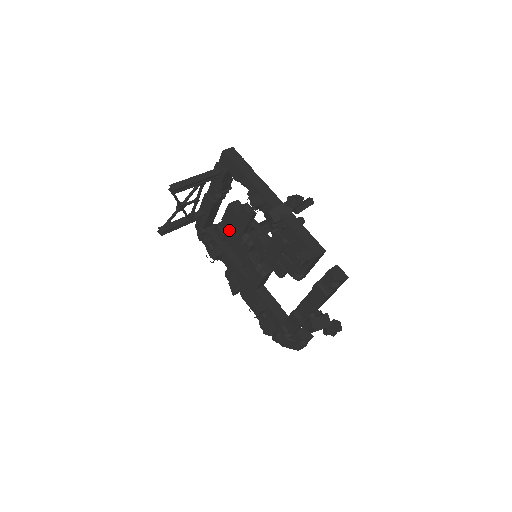
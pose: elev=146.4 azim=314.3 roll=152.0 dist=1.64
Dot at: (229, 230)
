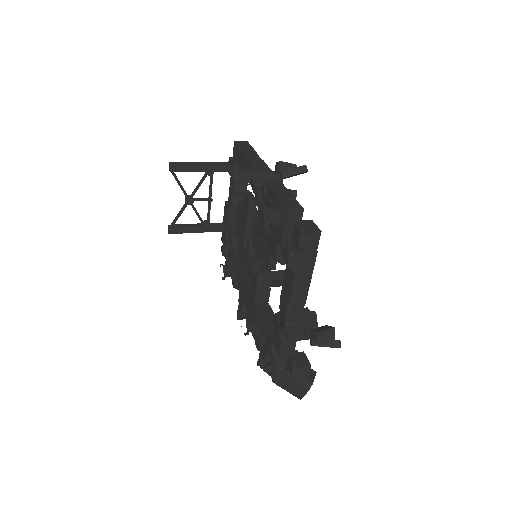
Dot at: (239, 234)
